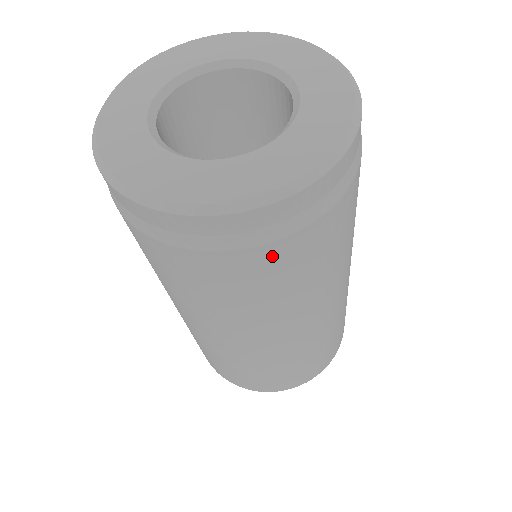
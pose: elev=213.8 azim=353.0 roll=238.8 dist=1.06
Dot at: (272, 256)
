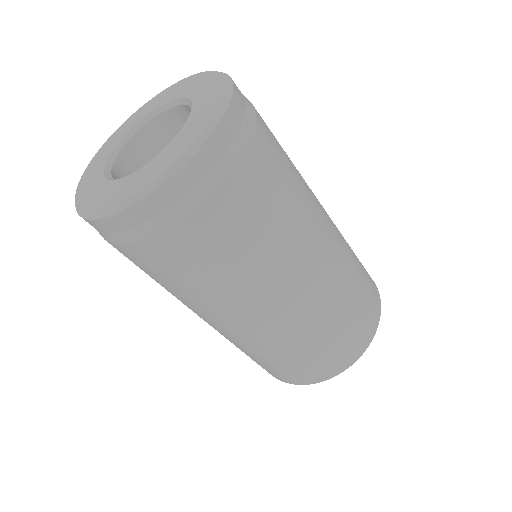
Dot at: (227, 202)
